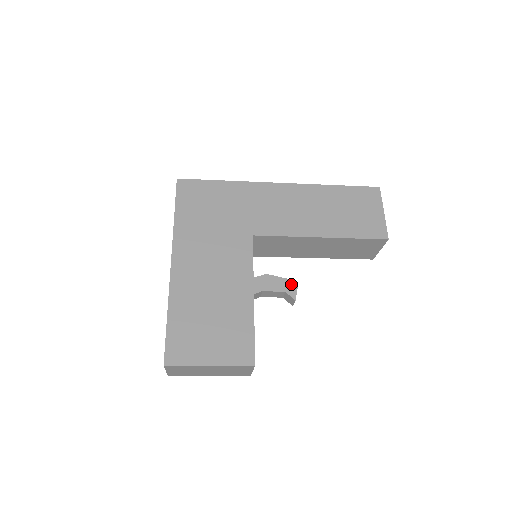
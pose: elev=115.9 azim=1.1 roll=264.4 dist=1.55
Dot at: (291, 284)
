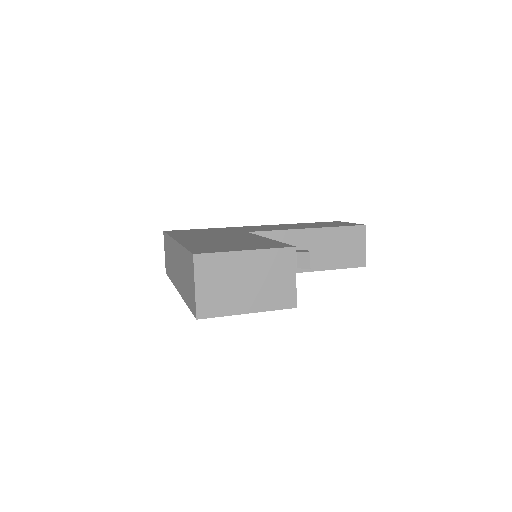
Dot at: (299, 250)
